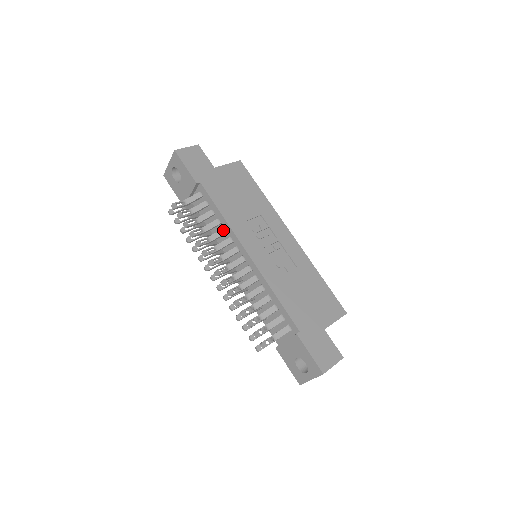
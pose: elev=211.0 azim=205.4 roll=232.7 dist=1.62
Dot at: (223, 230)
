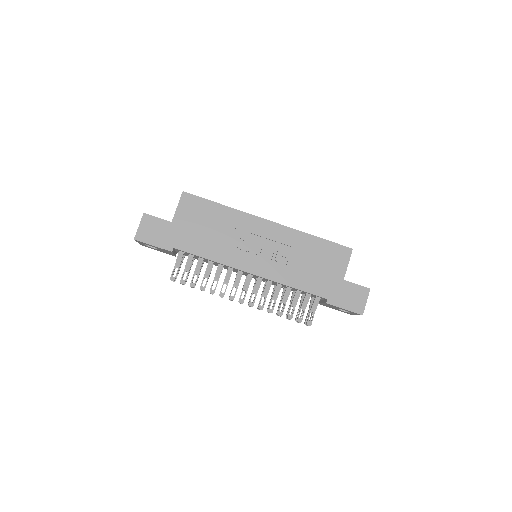
Dot at: (219, 266)
